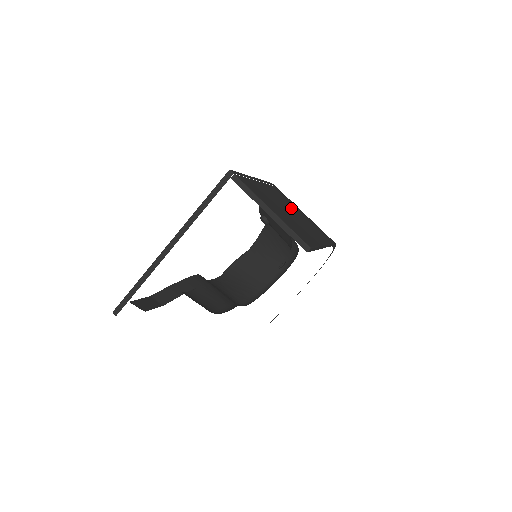
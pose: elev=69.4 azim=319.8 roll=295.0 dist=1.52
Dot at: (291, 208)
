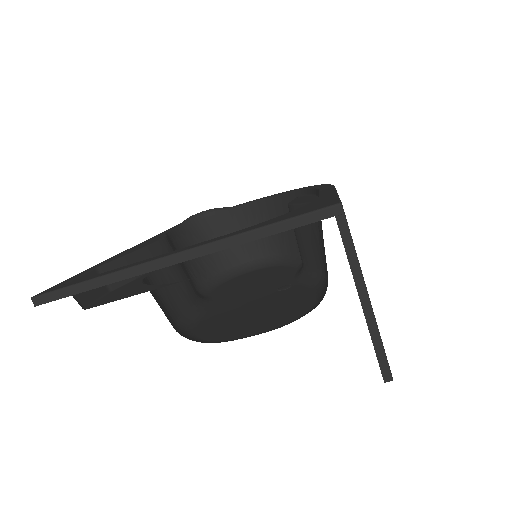
Dot at: occluded
